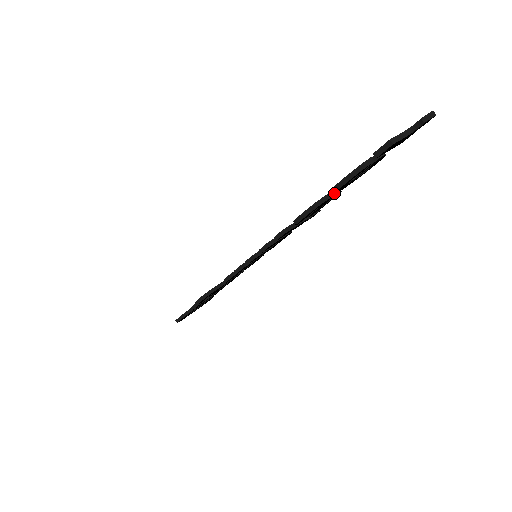
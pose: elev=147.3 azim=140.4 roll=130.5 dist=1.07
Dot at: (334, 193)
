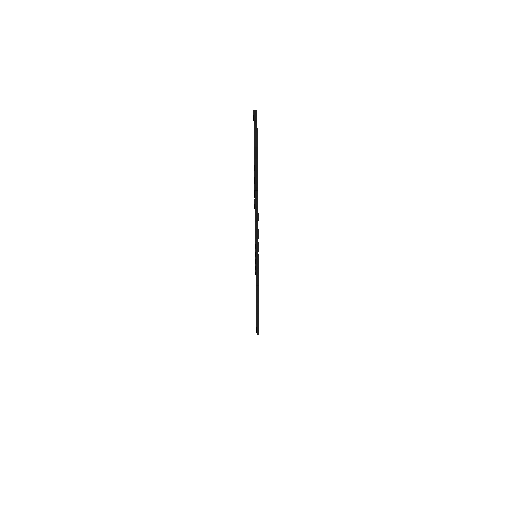
Dot at: (257, 190)
